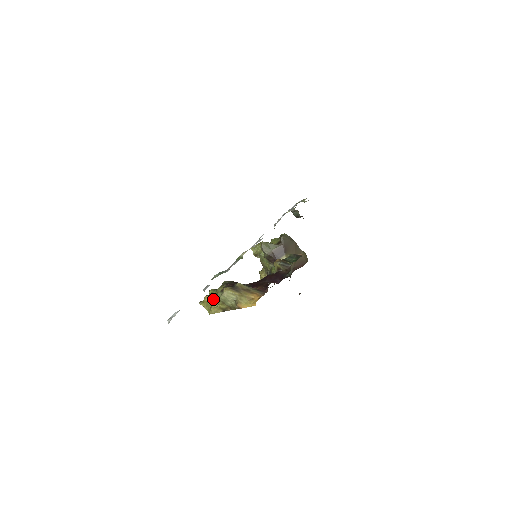
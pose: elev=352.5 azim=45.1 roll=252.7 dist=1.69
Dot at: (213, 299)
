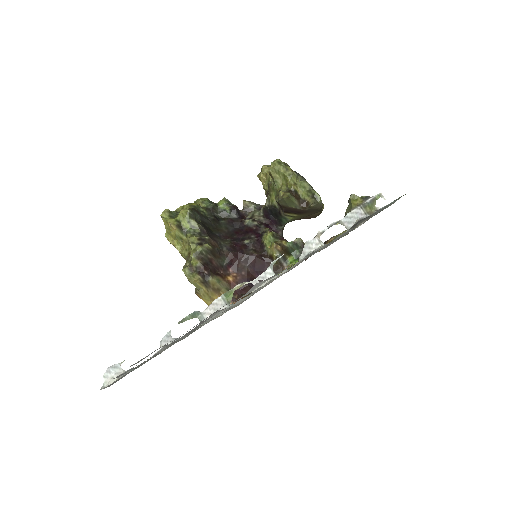
Dot at: (178, 238)
